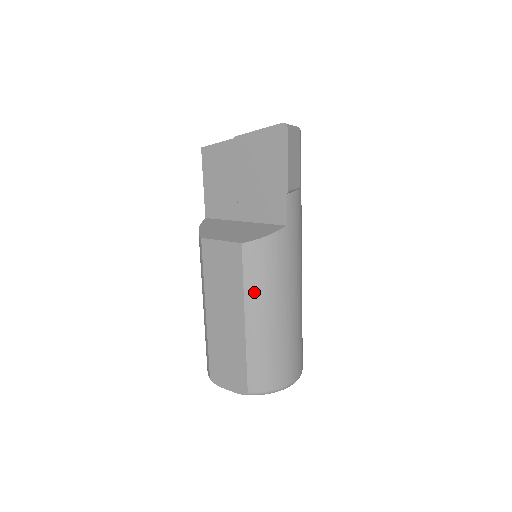
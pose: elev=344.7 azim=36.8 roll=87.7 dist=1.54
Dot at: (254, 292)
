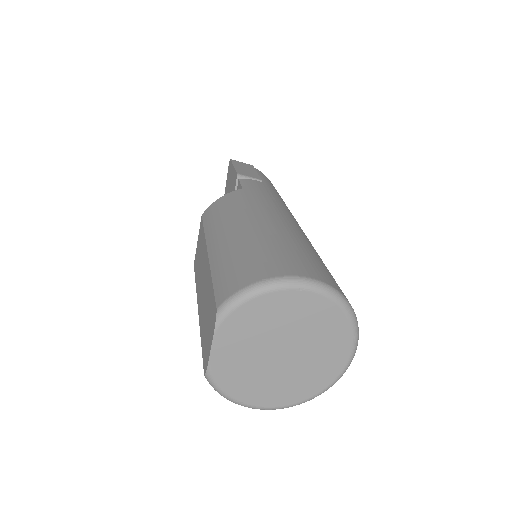
Dot at: (213, 228)
